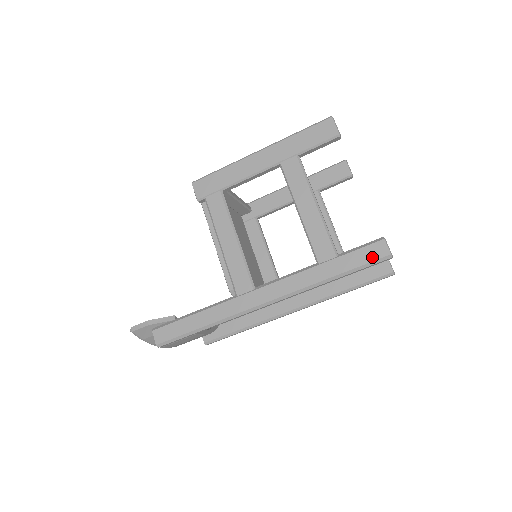
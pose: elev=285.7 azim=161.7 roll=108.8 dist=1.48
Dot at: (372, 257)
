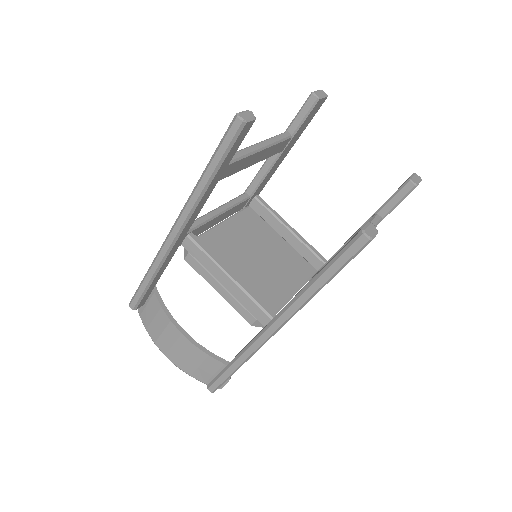
Dot at: occluded
